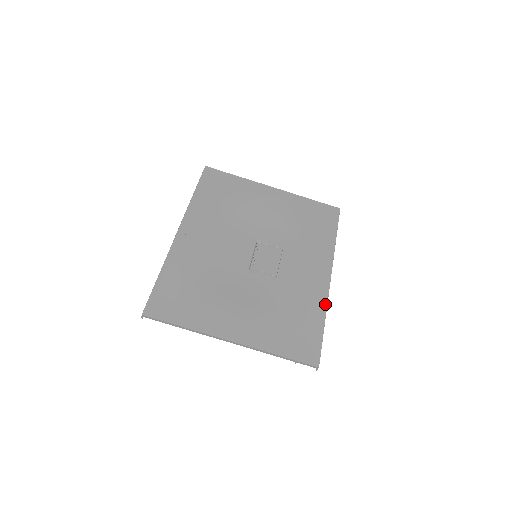
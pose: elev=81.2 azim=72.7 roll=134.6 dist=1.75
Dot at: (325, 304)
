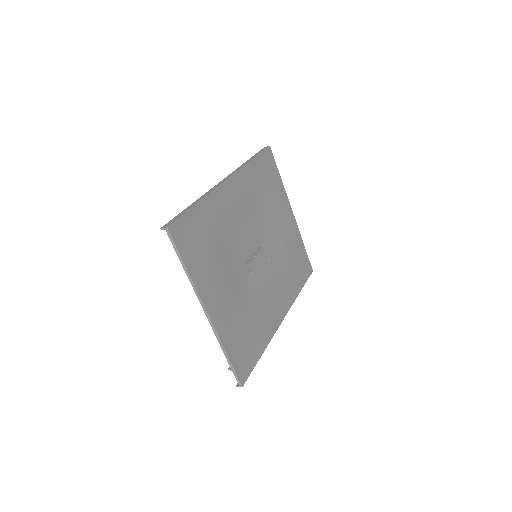
Dot at: (271, 338)
